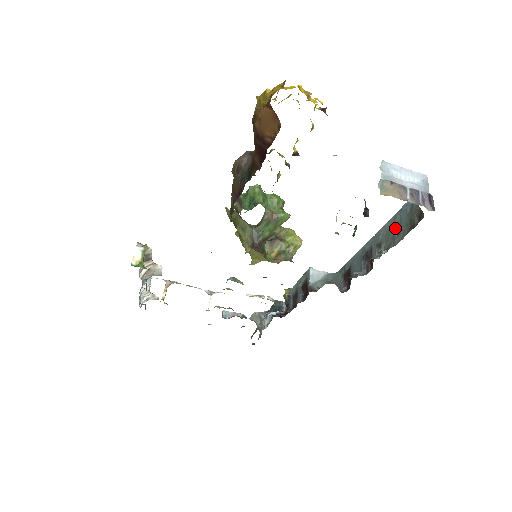
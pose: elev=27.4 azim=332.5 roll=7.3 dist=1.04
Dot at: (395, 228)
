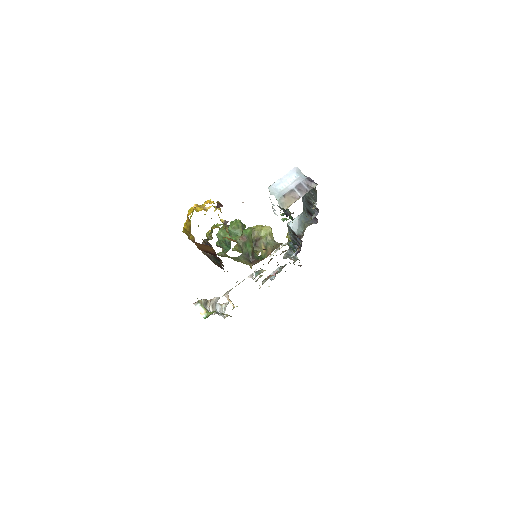
Dot at: occluded
